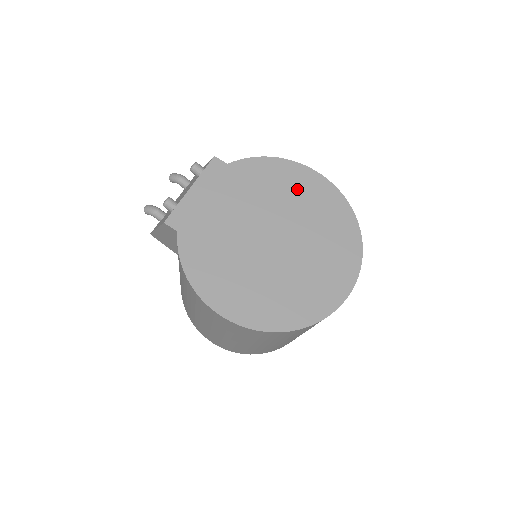
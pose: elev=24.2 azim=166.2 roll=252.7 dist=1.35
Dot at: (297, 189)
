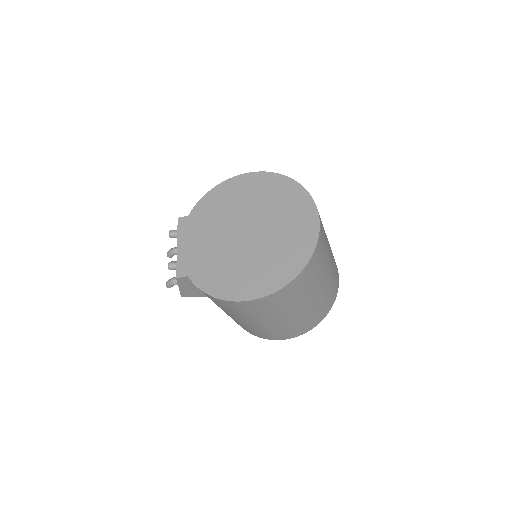
Dot at: (240, 193)
